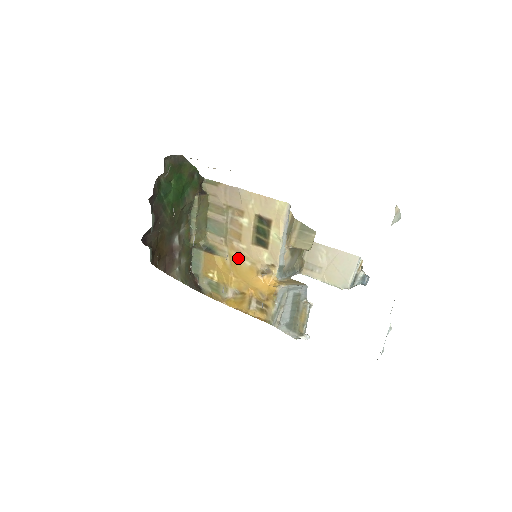
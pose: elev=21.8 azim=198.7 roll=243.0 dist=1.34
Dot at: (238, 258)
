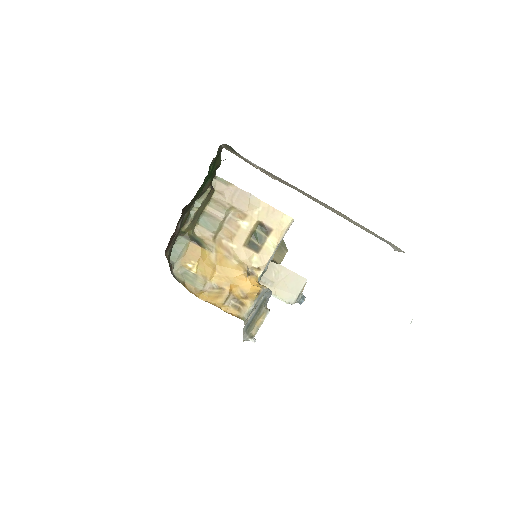
Dot at: (225, 255)
